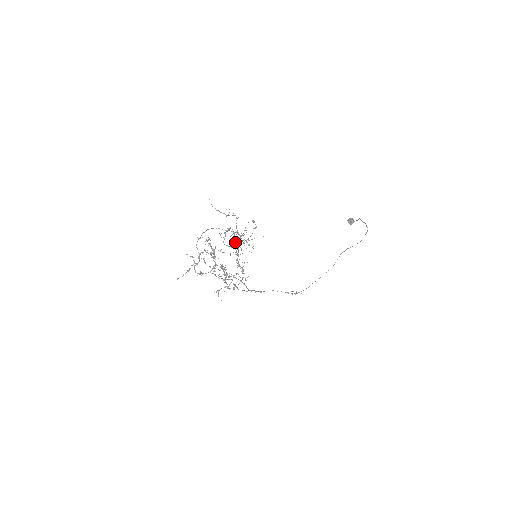
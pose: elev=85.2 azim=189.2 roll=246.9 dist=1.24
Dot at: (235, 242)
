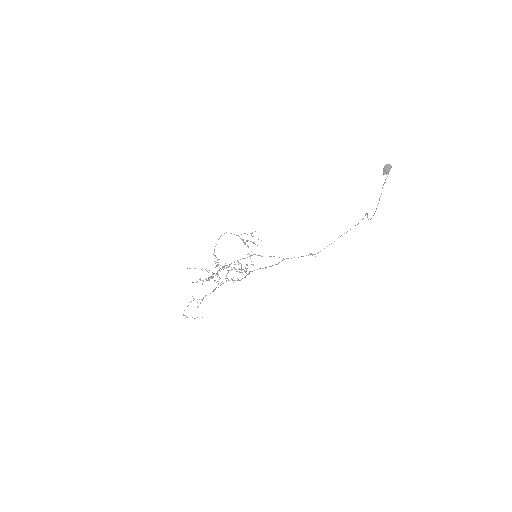
Dot at: (202, 300)
